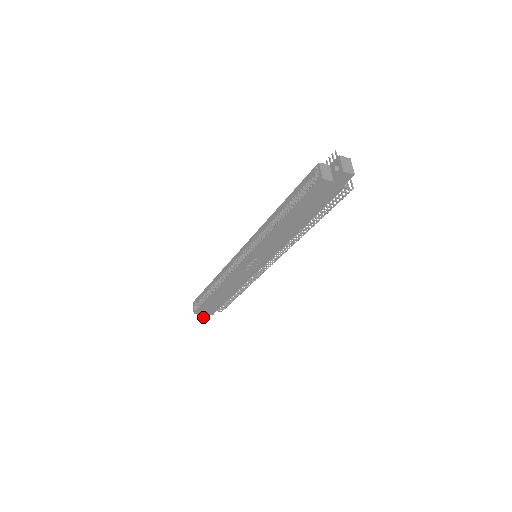
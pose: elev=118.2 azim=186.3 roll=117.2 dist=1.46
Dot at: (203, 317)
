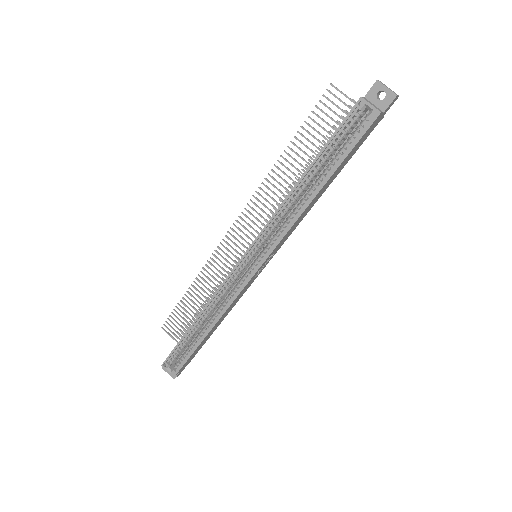
Dot at: (179, 374)
